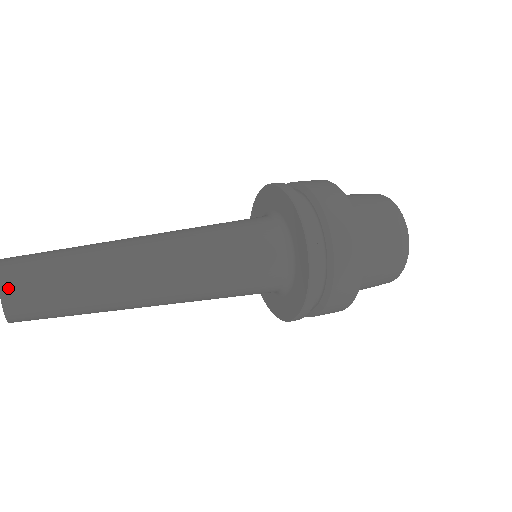
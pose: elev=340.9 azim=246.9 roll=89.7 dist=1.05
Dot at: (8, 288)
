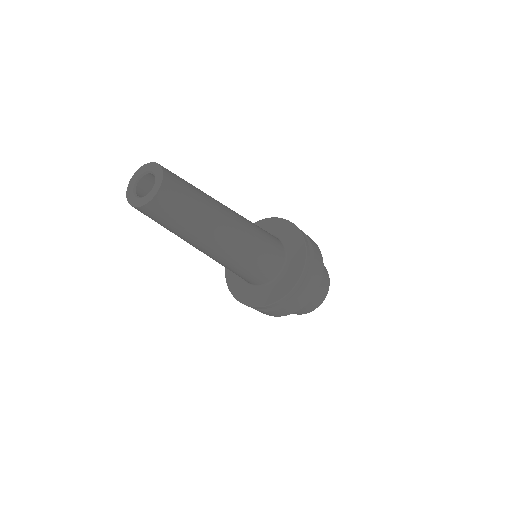
Dot at: occluded
